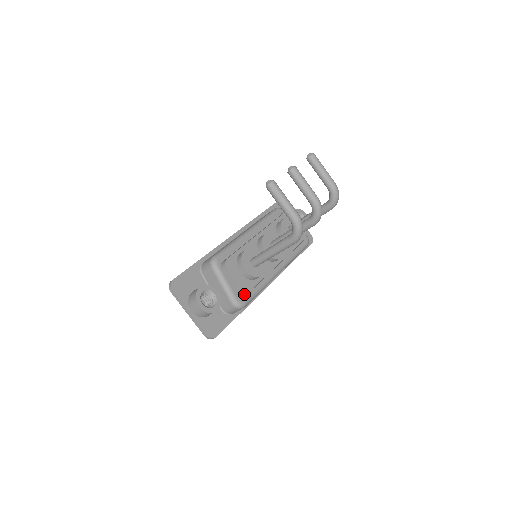
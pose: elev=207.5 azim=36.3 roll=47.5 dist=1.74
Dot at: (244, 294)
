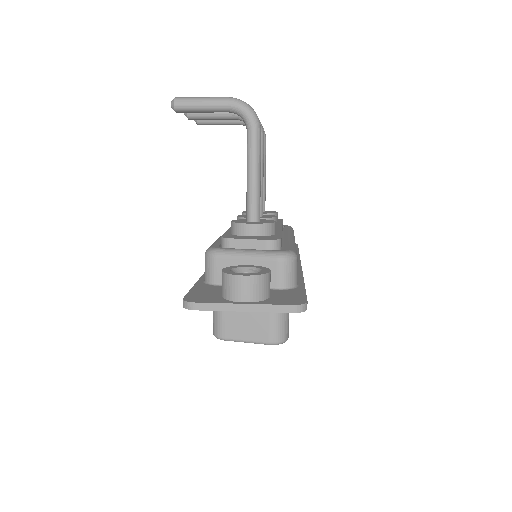
Dot at: (279, 246)
